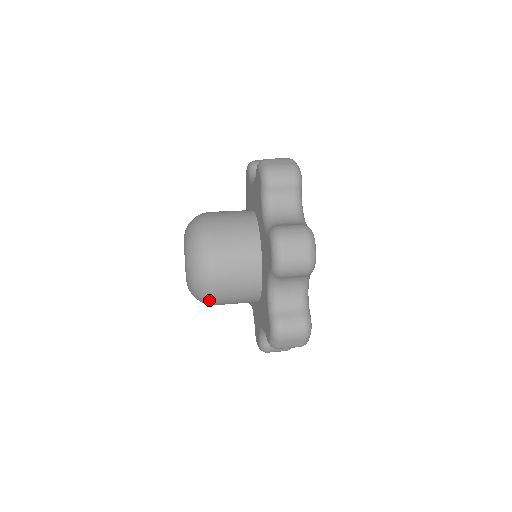
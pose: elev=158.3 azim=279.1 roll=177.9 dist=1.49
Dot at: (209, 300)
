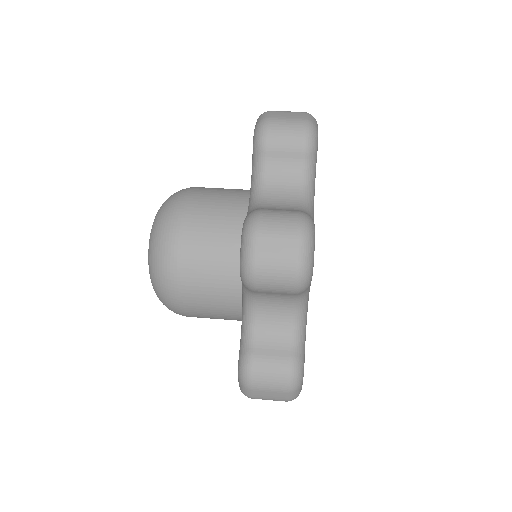
Dot at: (175, 309)
